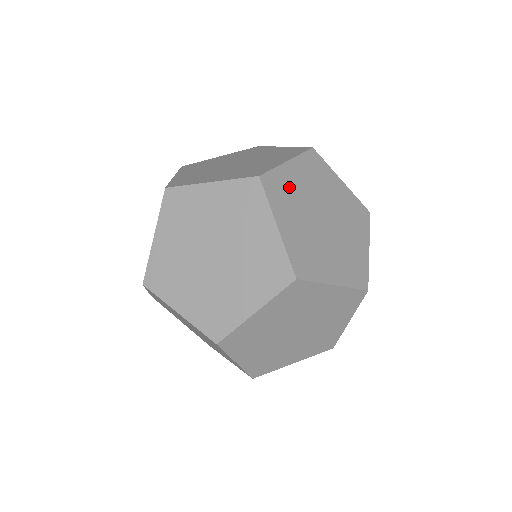
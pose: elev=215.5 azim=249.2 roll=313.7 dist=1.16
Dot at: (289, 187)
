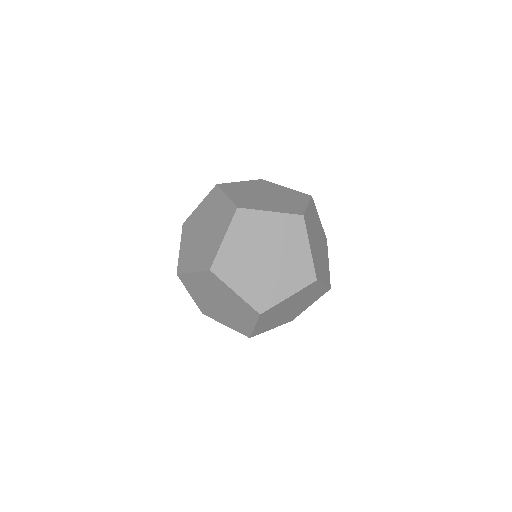
Dot at: (232, 258)
